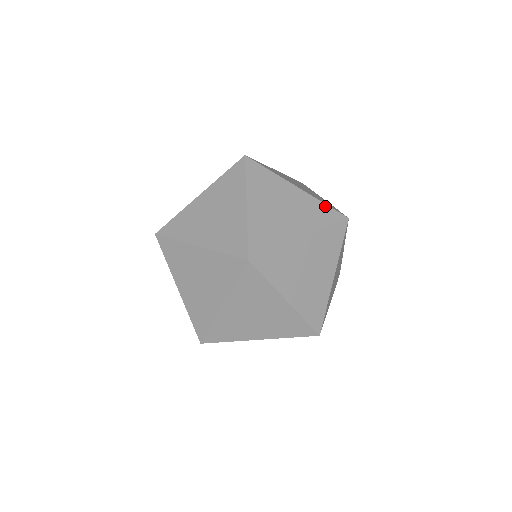
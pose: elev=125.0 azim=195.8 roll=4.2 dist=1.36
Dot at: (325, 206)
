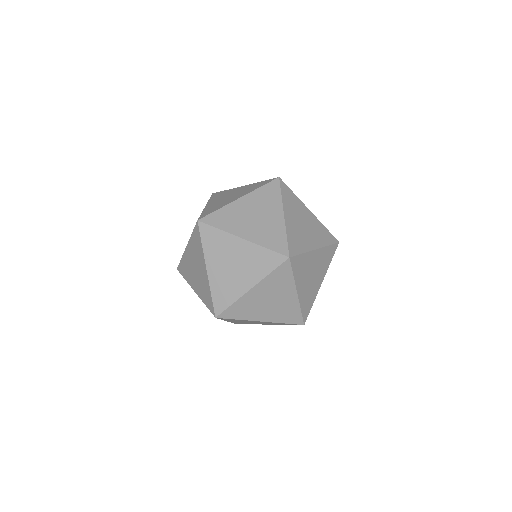
Dot at: (263, 187)
